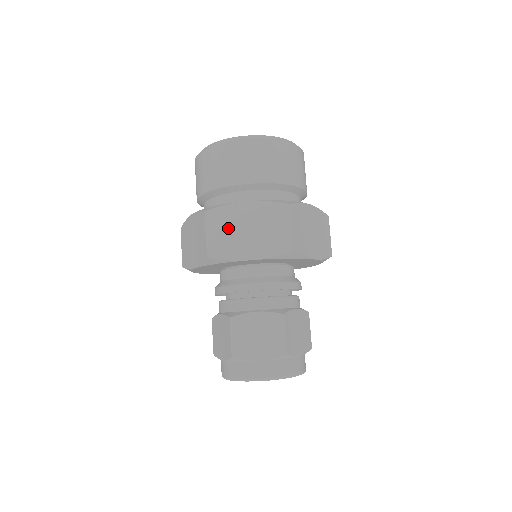
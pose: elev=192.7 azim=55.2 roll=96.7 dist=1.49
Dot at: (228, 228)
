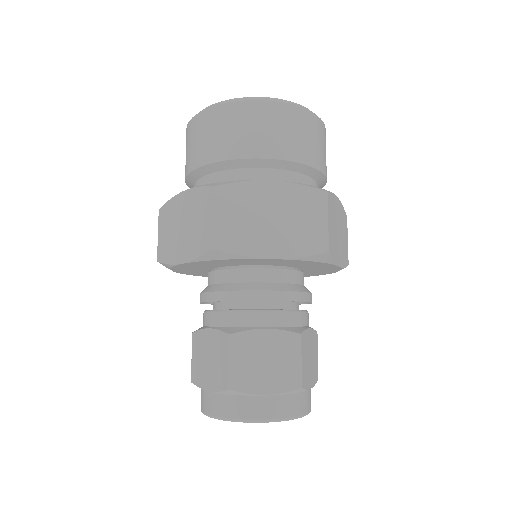
Dot at: (244, 213)
